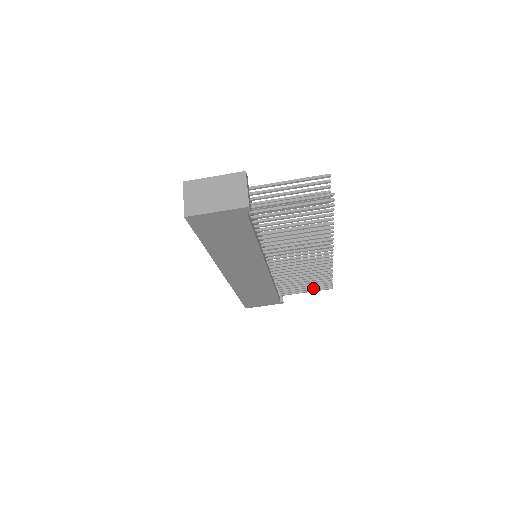
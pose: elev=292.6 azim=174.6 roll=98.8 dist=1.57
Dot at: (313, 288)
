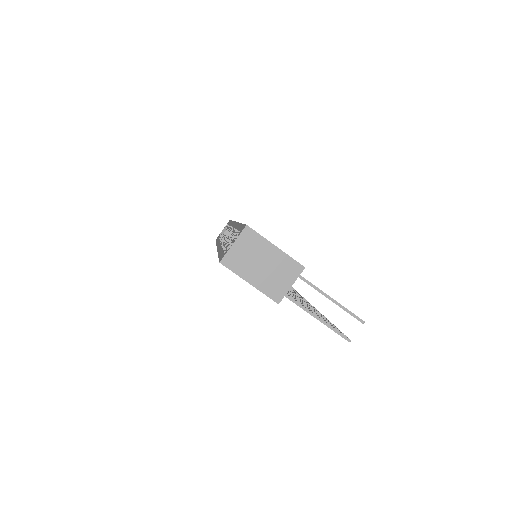
Dot at: occluded
